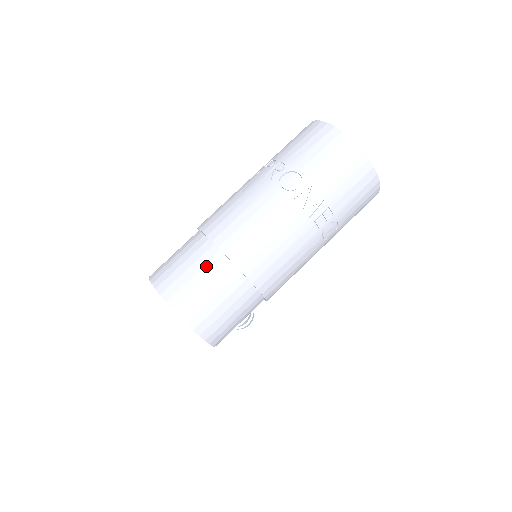
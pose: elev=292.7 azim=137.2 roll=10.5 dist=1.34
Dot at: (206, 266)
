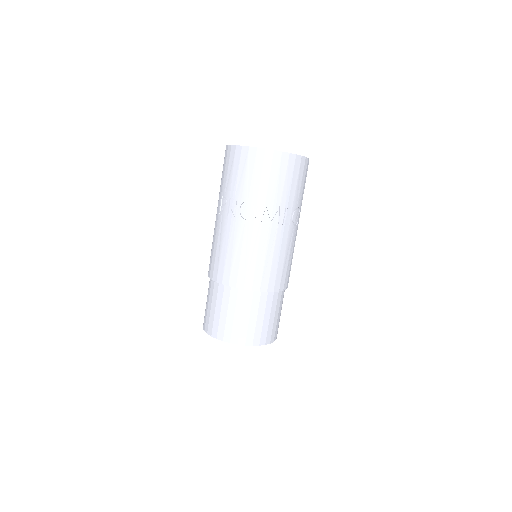
Dot at: (237, 304)
